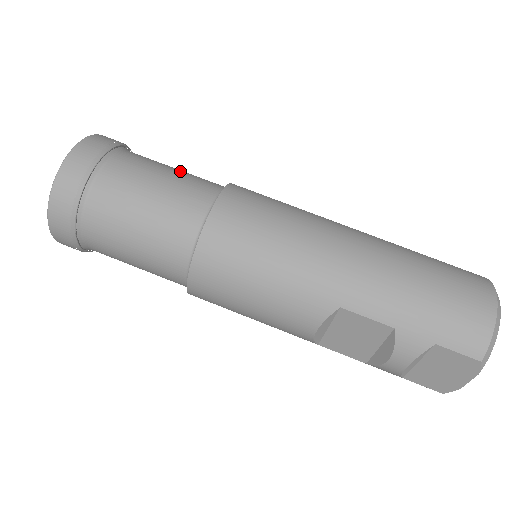
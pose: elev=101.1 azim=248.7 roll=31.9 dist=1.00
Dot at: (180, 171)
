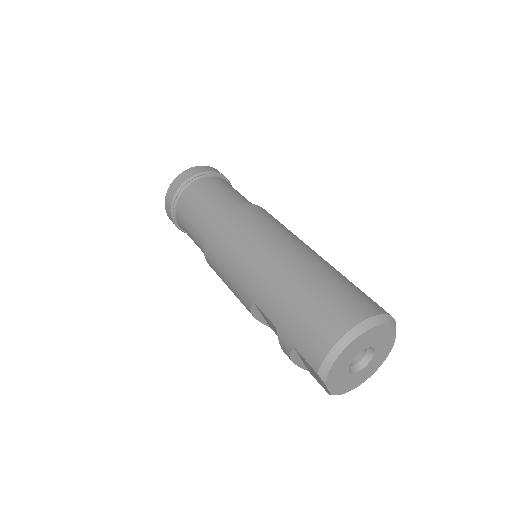
Dot at: (225, 193)
